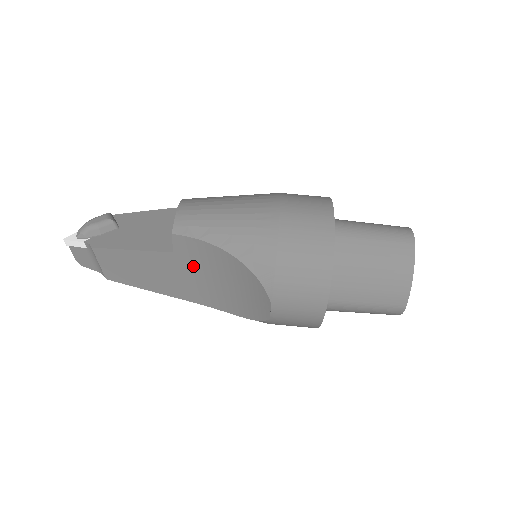
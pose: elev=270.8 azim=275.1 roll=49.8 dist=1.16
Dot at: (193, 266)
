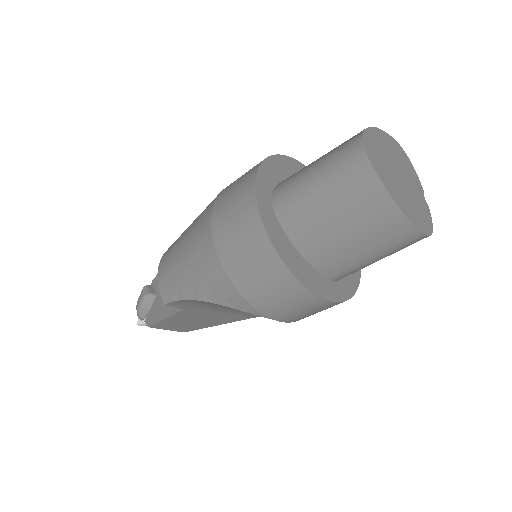
Dot at: (208, 309)
